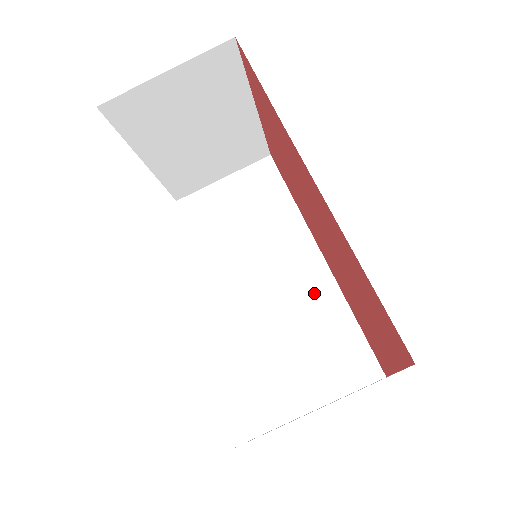
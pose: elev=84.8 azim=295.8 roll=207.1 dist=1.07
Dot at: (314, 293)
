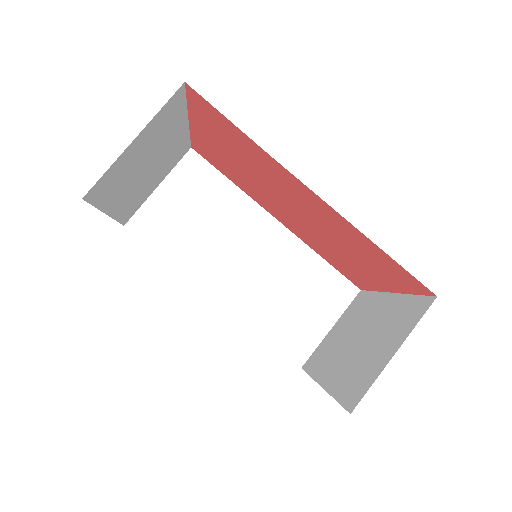
Dot at: (285, 254)
